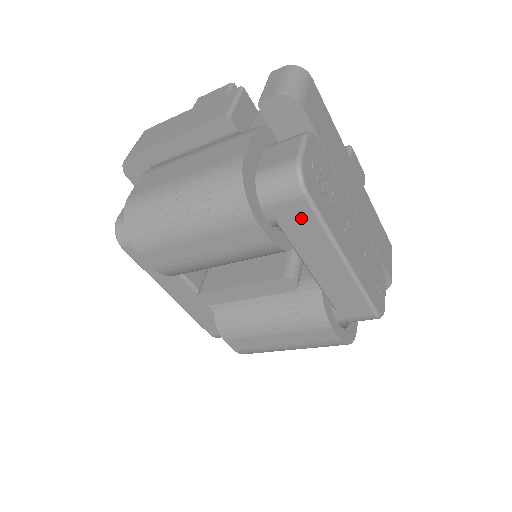
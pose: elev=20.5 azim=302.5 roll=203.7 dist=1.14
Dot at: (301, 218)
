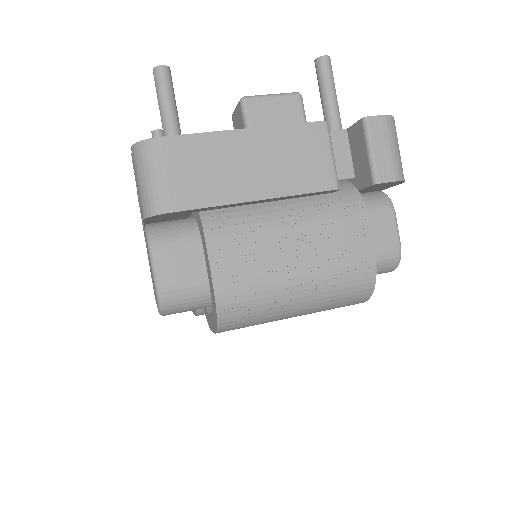
Dot at: occluded
